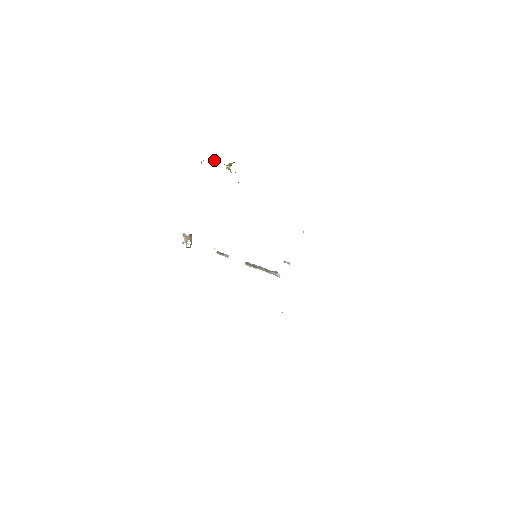
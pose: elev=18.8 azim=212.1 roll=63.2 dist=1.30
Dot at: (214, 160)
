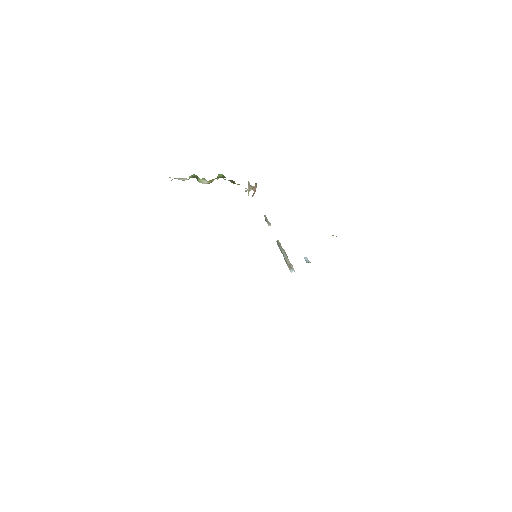
Dot at: (189, 177)
